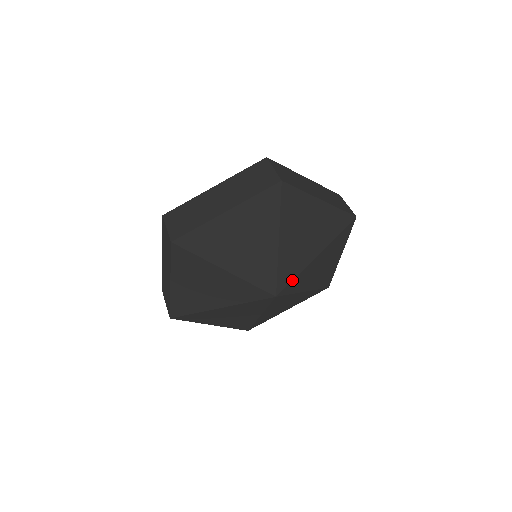
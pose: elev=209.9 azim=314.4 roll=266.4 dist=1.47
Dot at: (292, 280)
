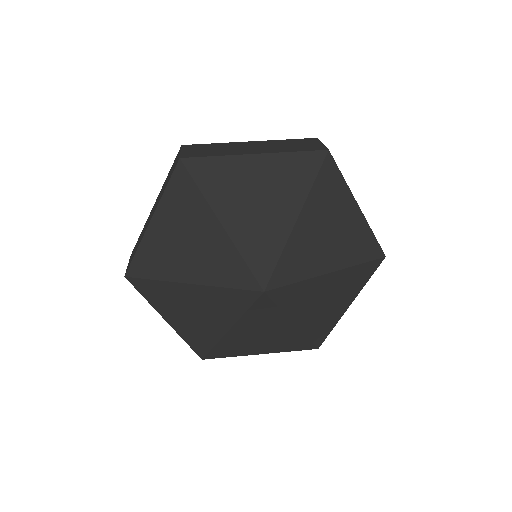
Dot at: (276, 264)
